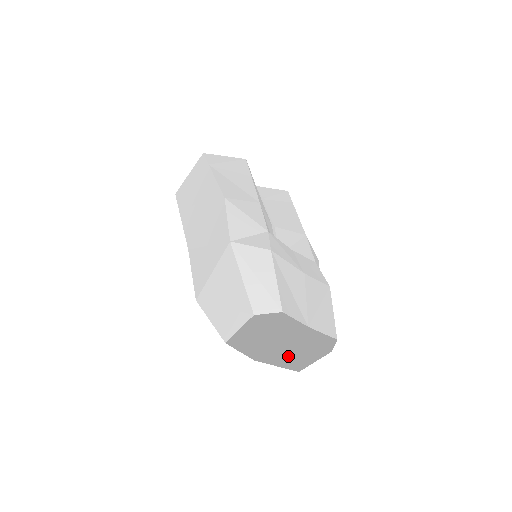
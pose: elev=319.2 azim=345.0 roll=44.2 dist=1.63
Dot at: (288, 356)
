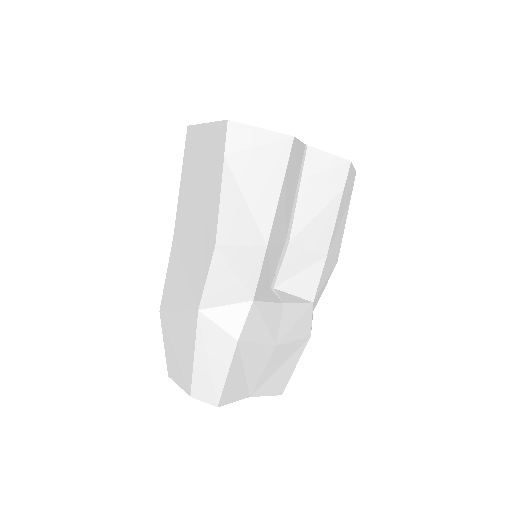
Dot at: occluded
